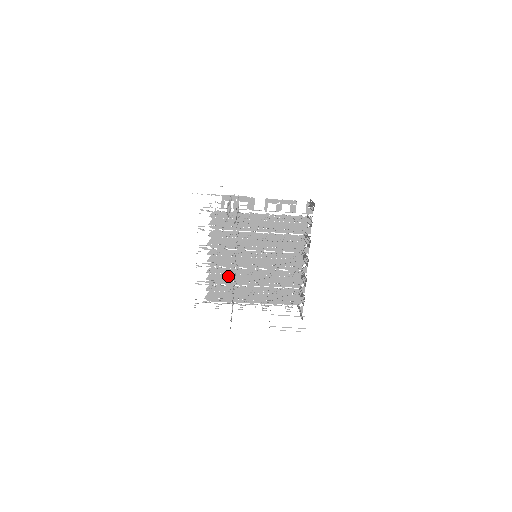
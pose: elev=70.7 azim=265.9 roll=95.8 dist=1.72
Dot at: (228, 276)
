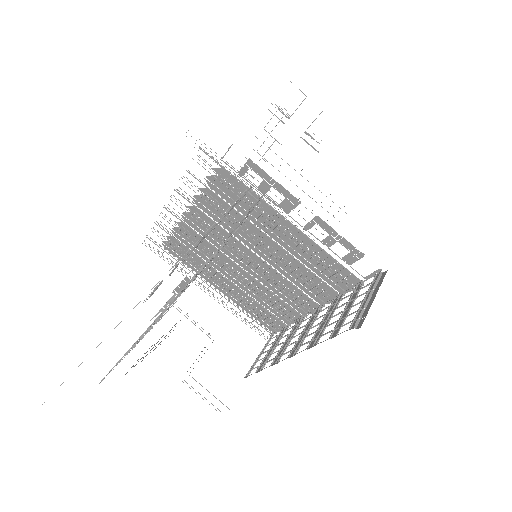
Dot at: (203, 247)
